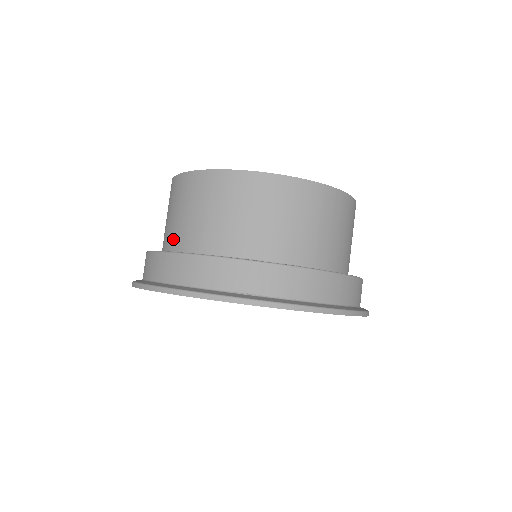
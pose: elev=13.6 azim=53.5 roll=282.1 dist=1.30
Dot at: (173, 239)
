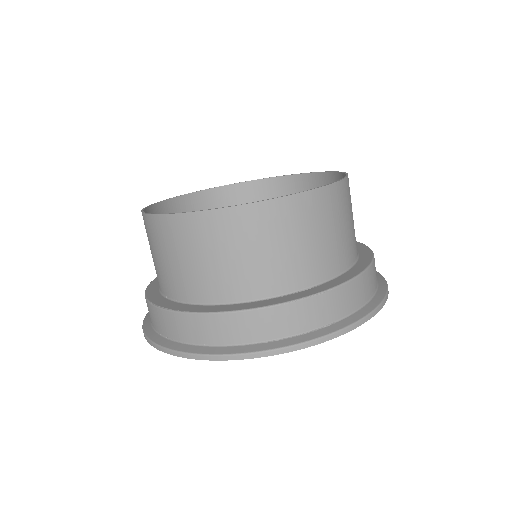
Dot at: occluded
